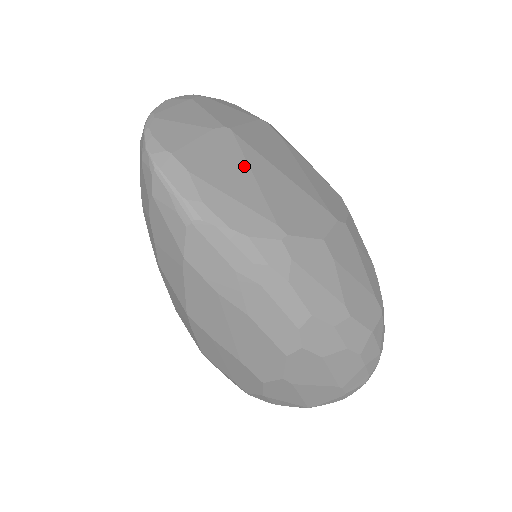
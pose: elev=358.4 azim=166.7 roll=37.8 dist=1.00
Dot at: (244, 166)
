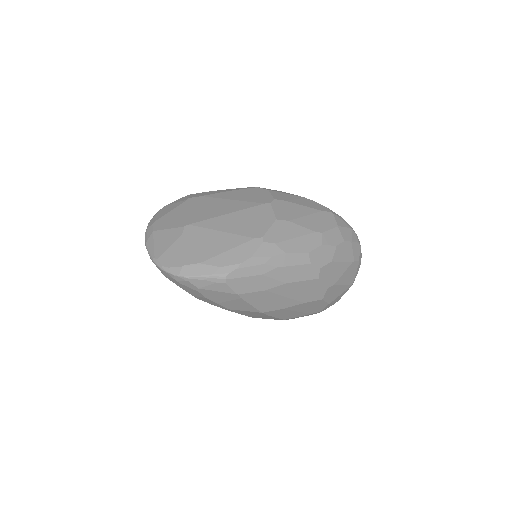
Dot at: (213, 232)
